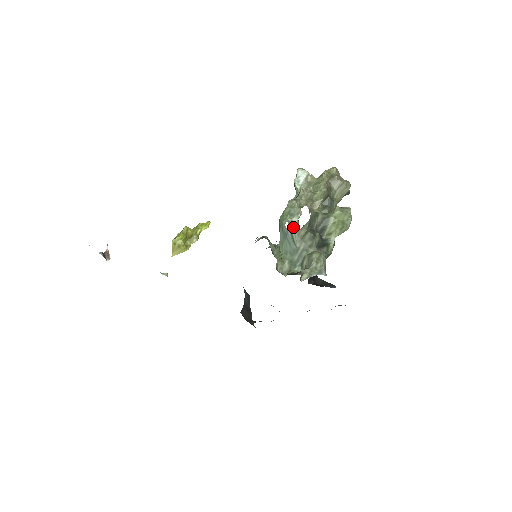
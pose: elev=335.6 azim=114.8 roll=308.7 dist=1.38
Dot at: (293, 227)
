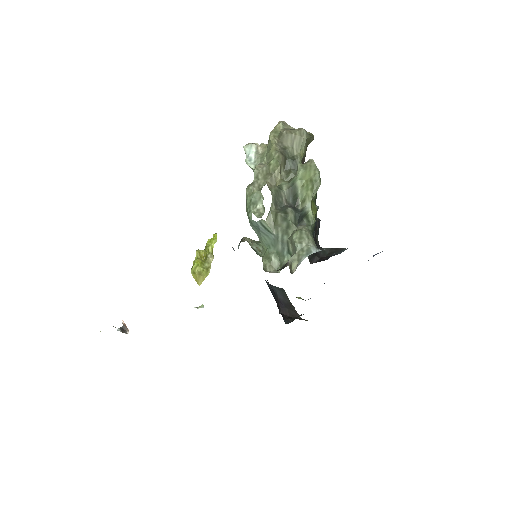
Dot at: (260, 216)
